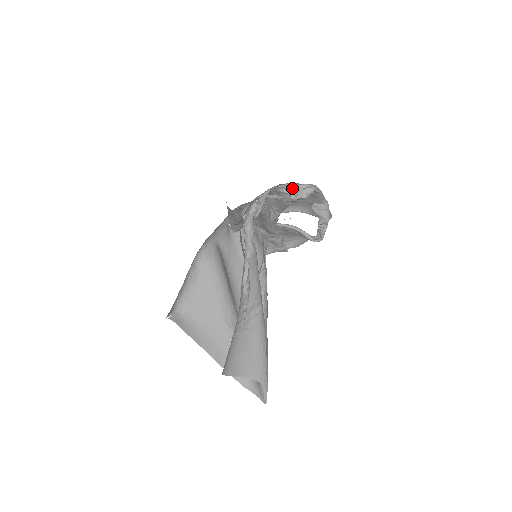
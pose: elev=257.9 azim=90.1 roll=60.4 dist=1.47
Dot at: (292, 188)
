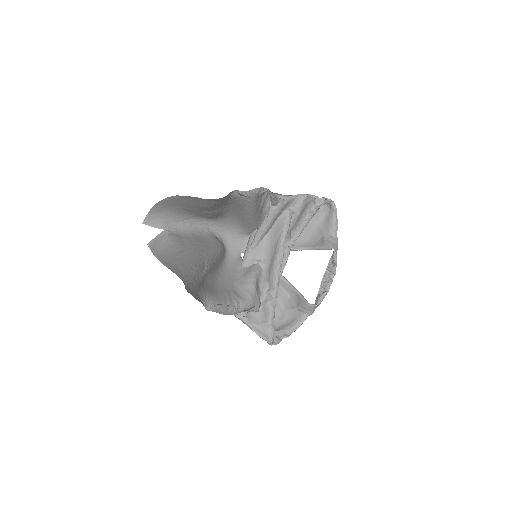
Dot at: occluded
